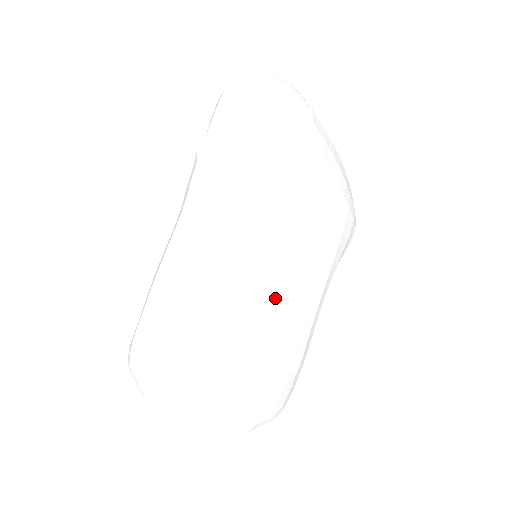
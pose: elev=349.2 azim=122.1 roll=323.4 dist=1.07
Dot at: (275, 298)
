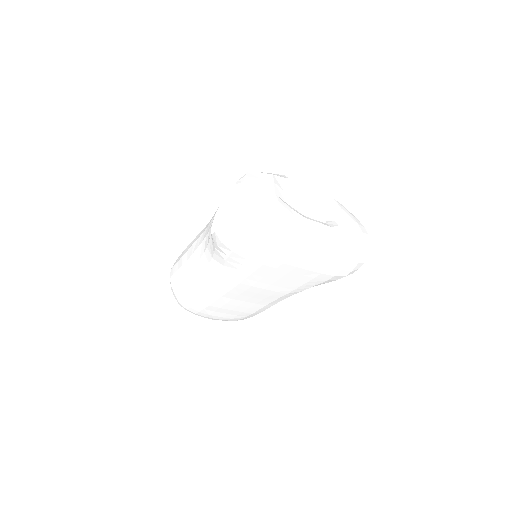
Dot at: (216, 299)
